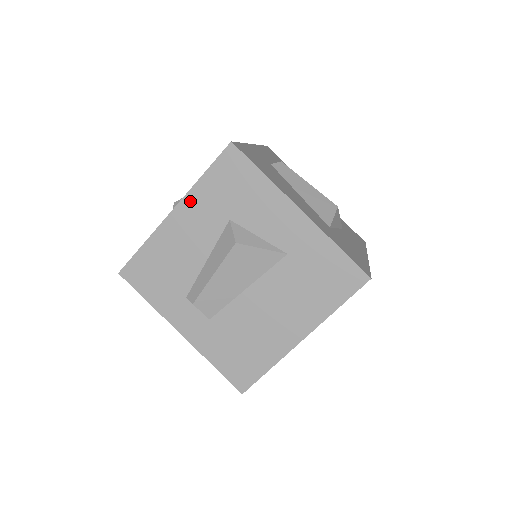
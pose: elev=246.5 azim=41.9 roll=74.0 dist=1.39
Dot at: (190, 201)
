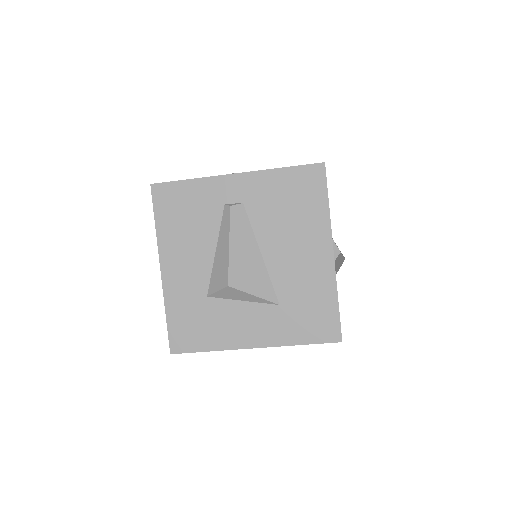
Dot at: (275, 345)
